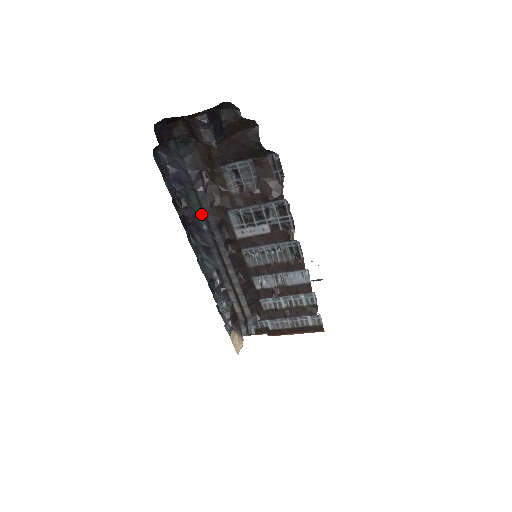
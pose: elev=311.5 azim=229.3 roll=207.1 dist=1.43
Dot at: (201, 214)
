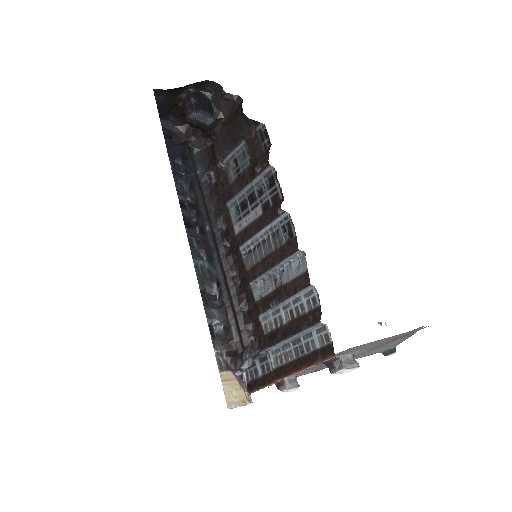
Dot at: (205, 214)
